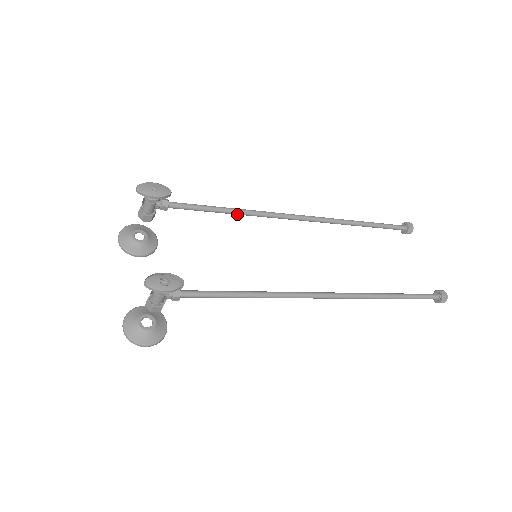
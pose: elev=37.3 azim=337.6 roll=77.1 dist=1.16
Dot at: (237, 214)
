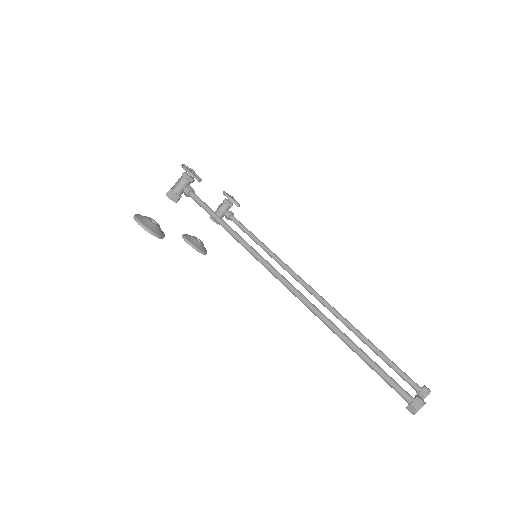
Dot at: (267, 252)
